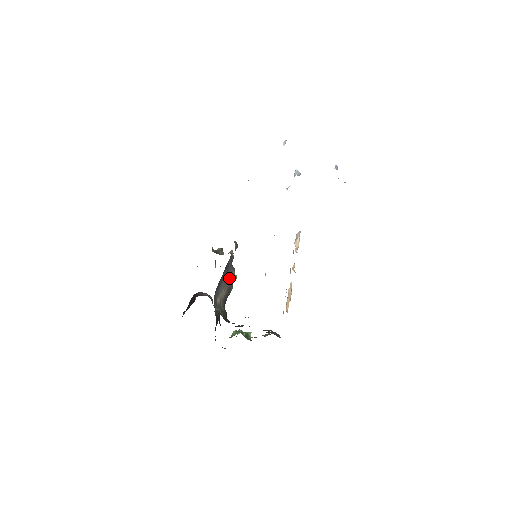
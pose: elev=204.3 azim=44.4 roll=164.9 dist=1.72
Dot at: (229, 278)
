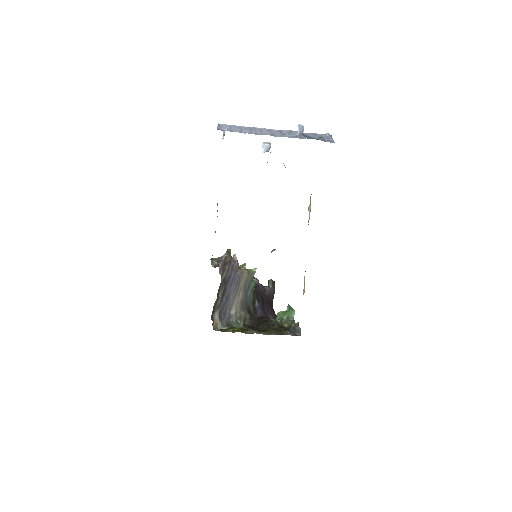
Dot at: (240, 283)
